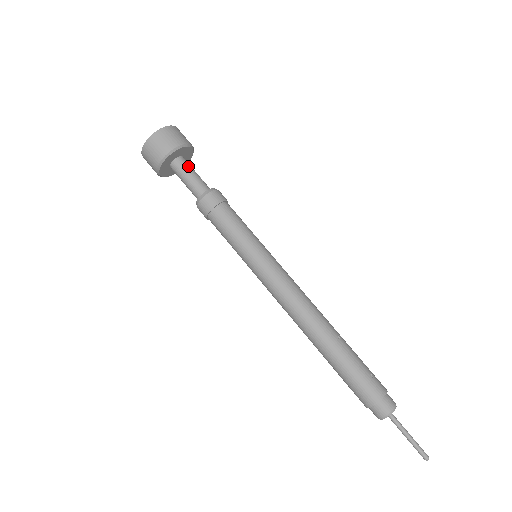
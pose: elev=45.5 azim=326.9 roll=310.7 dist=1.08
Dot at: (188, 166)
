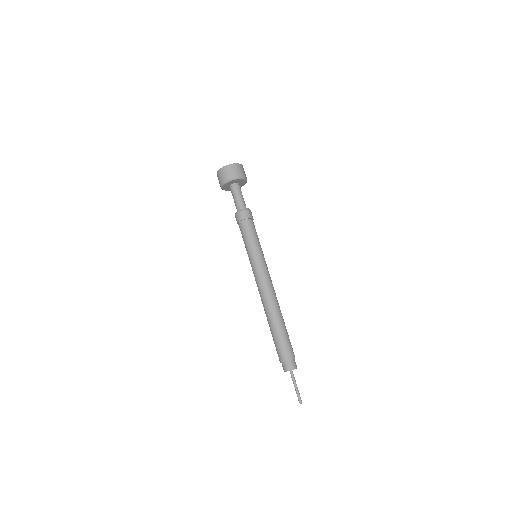
Dot at: occluded
